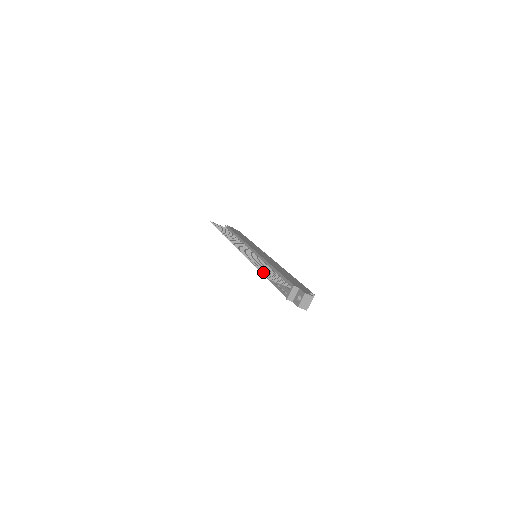
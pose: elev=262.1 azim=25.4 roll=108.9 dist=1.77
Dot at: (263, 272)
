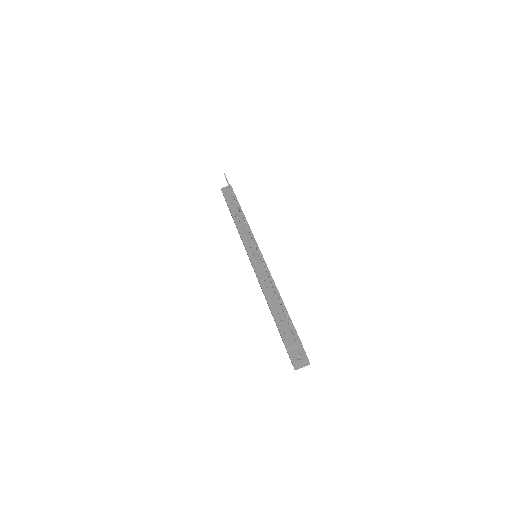
Dot at: occluded
